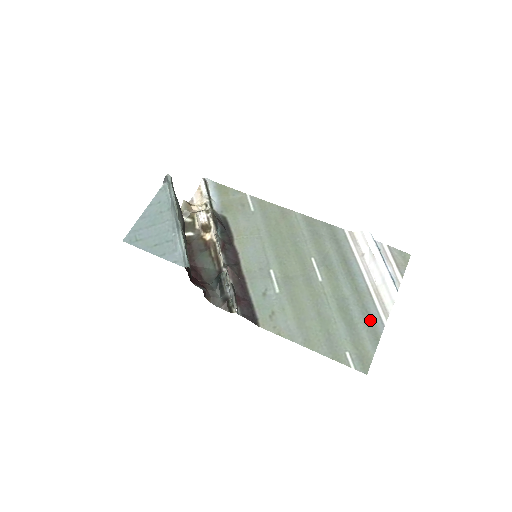
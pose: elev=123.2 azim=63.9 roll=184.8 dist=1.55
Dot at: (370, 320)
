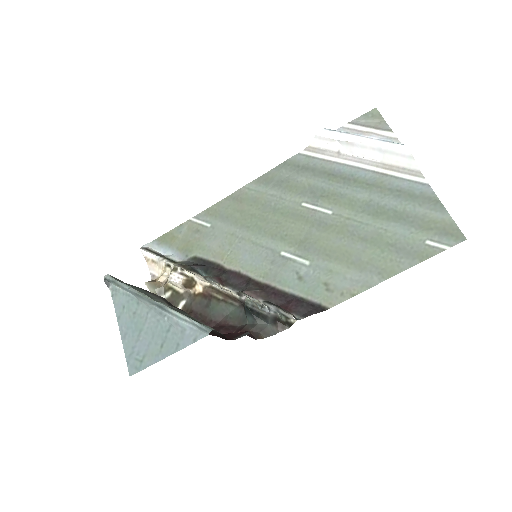
Dot at: (411, 194)
